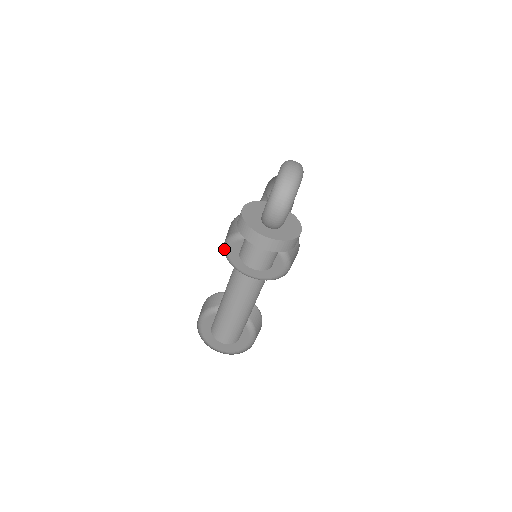
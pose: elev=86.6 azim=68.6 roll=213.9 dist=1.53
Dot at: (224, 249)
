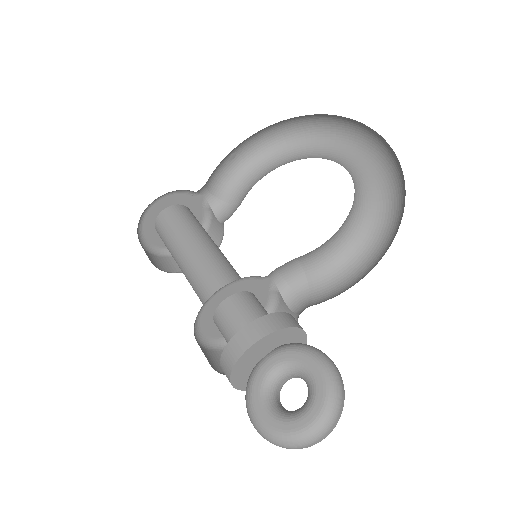
Dot at: (205, 302)
